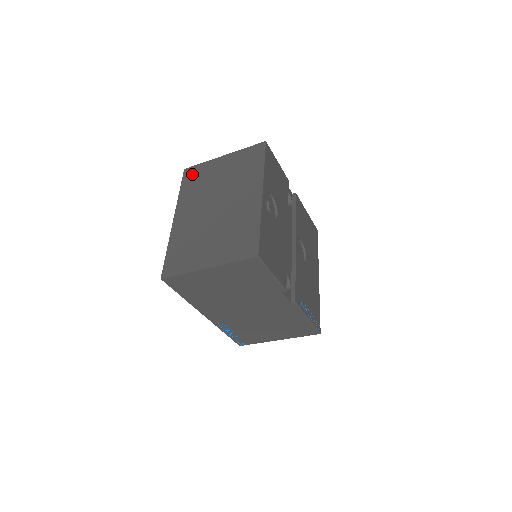
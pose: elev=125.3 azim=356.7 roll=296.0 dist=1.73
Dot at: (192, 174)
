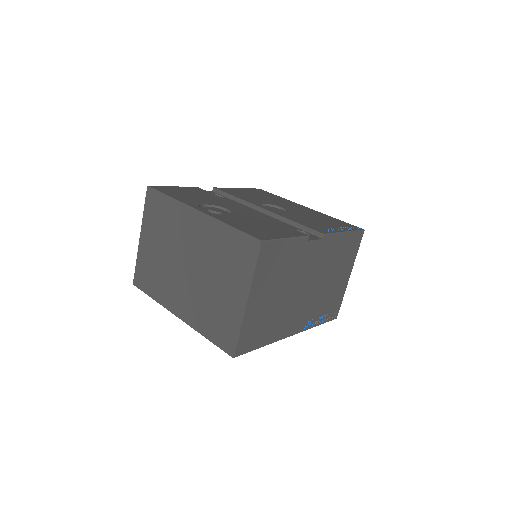
Dot at: (142, 278)
